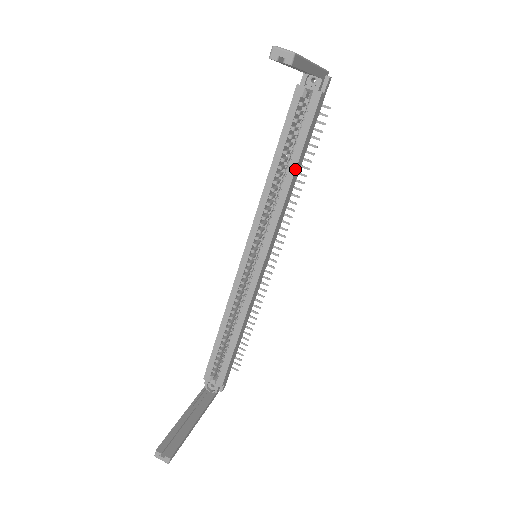
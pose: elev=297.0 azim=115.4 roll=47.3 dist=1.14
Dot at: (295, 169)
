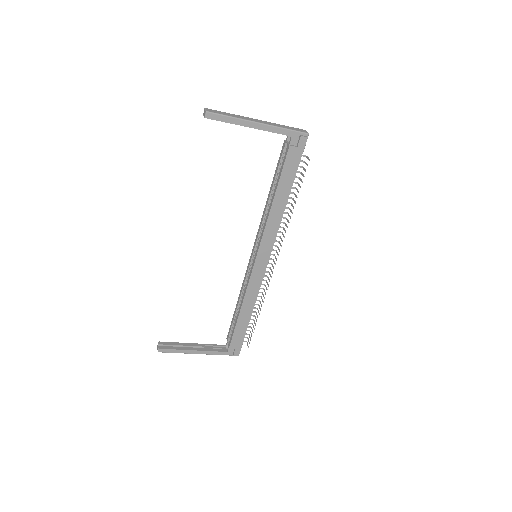
Dot at: (274, 197)
